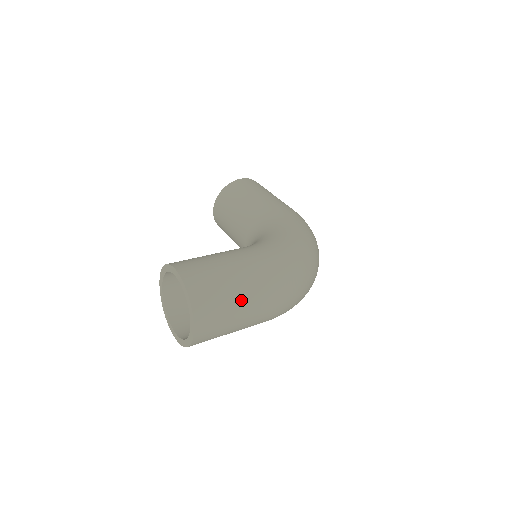
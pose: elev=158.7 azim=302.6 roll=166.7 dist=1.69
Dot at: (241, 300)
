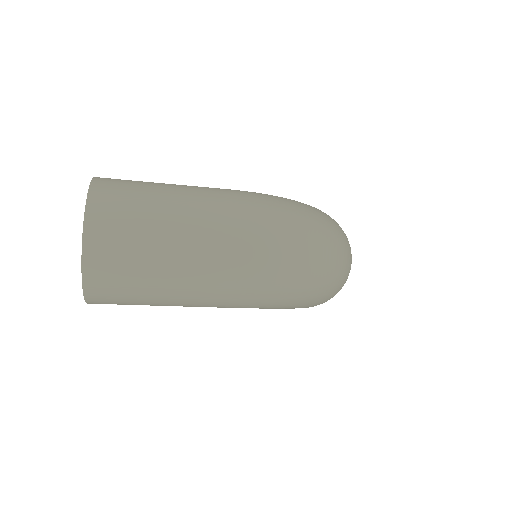
Dot at: (174, 209)
